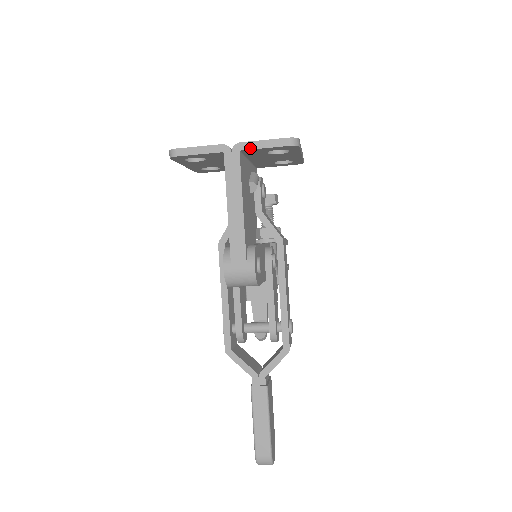
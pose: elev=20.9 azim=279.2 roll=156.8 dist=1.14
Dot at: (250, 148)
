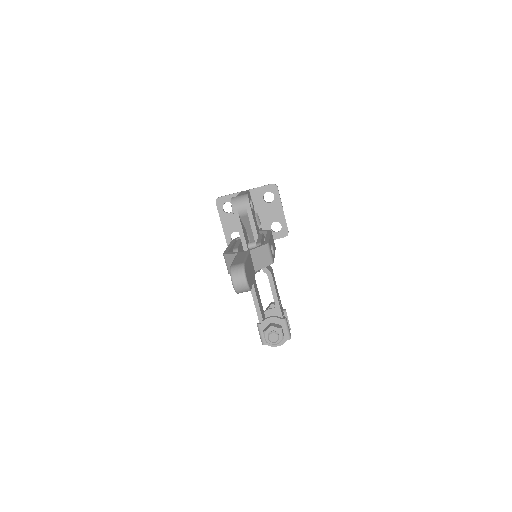
Dot at: (254, 188)
